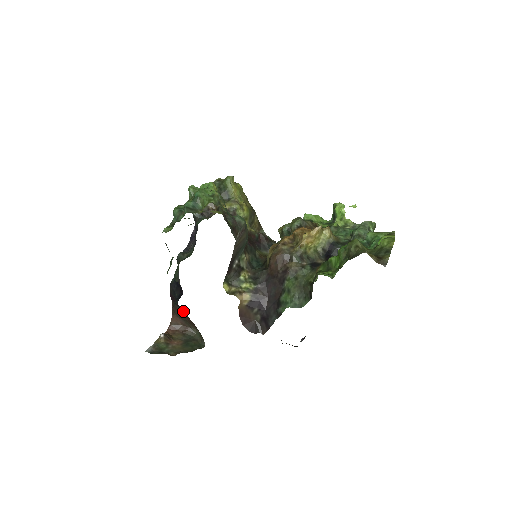
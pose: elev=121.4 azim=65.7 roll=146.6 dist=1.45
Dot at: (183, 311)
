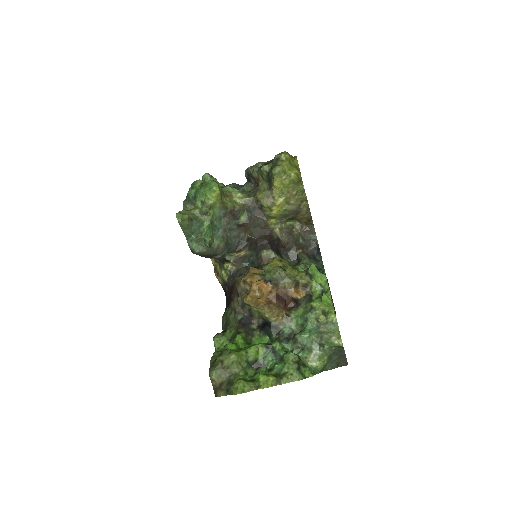
Dot at: occluded
